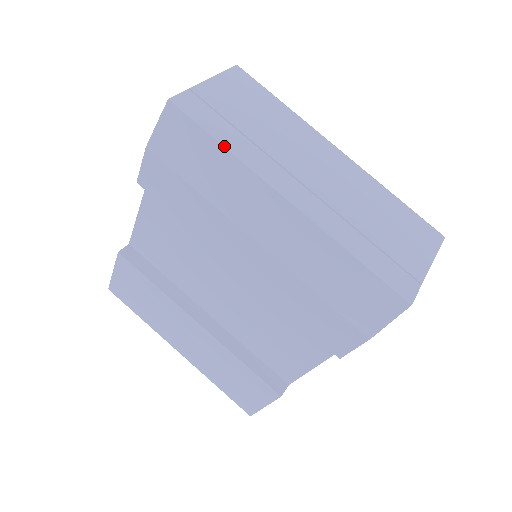
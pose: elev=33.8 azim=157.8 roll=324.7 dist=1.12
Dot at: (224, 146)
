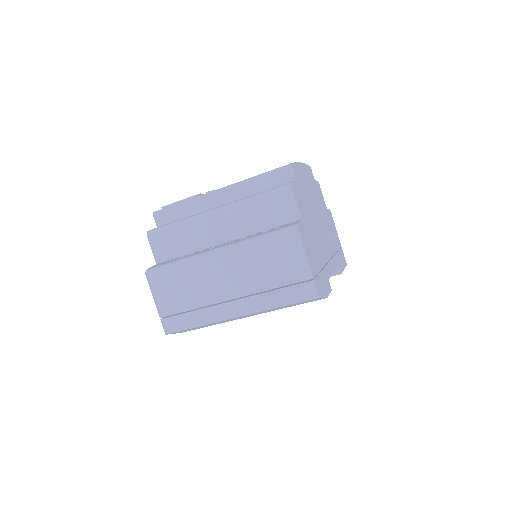
Dot at: occluded
